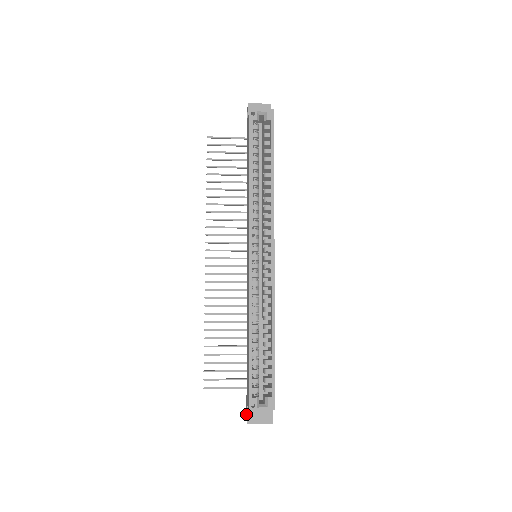
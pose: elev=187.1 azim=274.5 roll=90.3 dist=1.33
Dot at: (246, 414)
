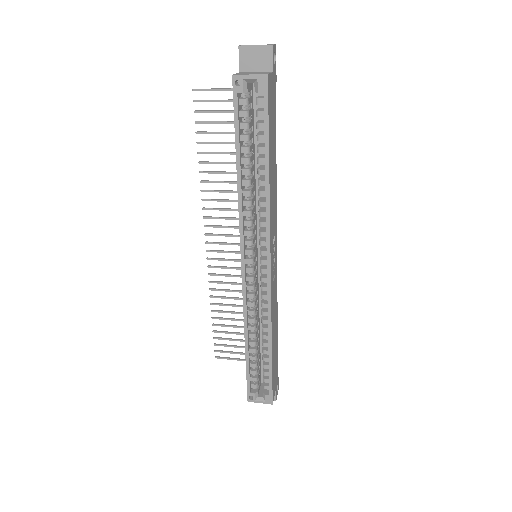
Dot at: occluded
